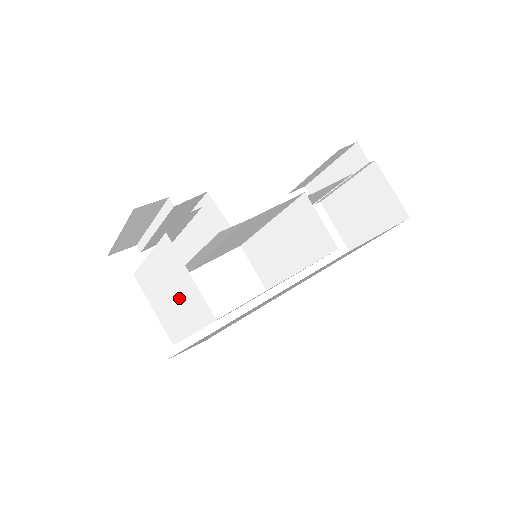
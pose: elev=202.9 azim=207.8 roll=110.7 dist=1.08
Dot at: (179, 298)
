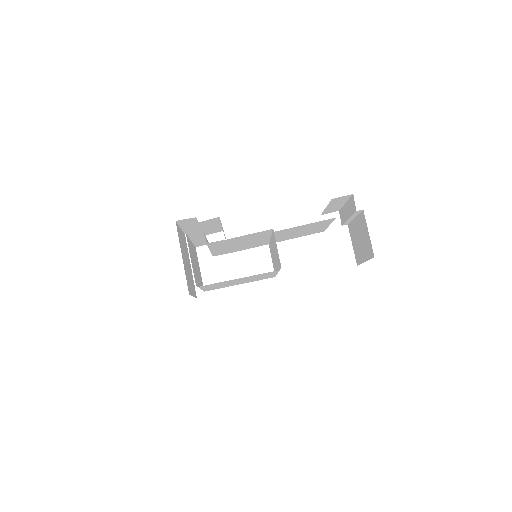
Dot at: occluded
